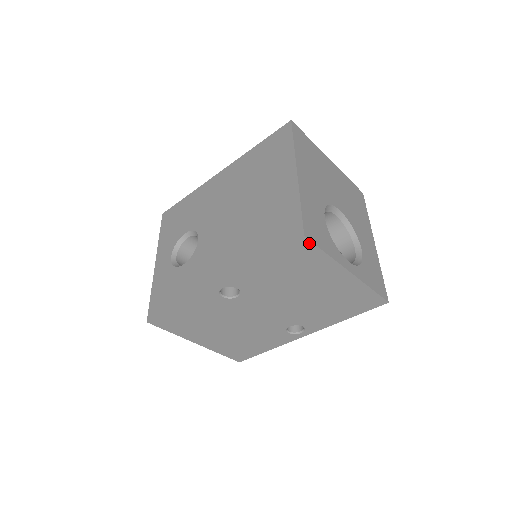
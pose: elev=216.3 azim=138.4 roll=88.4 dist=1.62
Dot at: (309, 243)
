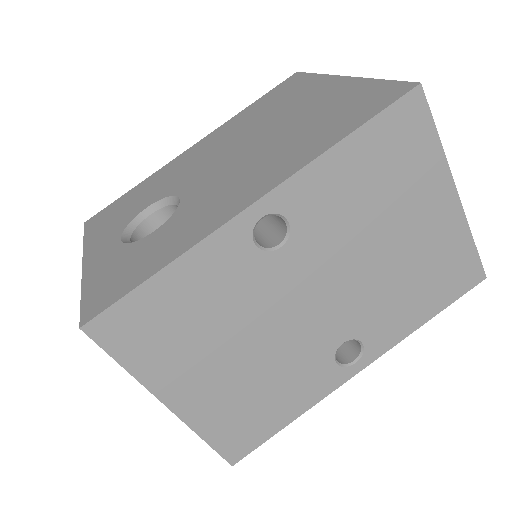
Dot at: (423, 104)
